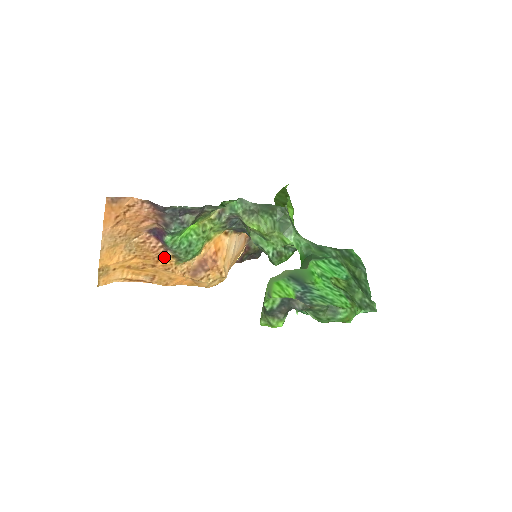
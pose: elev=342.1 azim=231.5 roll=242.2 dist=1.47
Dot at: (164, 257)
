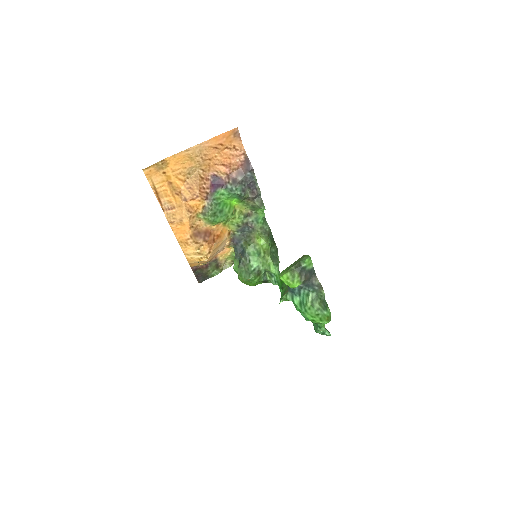
Dot at: (200, 201)
